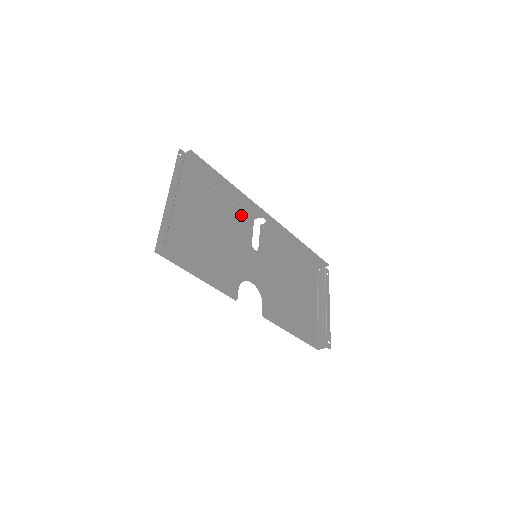
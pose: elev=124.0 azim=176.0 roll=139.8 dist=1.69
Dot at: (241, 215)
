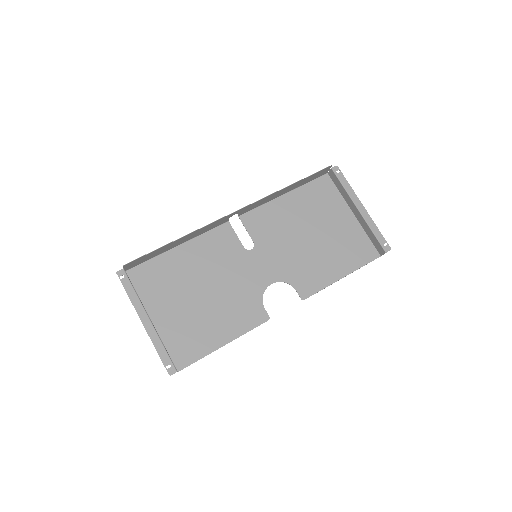
Dot at: (214, 235)
